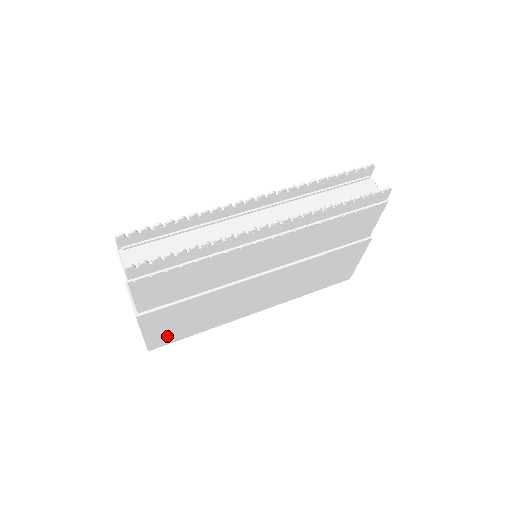
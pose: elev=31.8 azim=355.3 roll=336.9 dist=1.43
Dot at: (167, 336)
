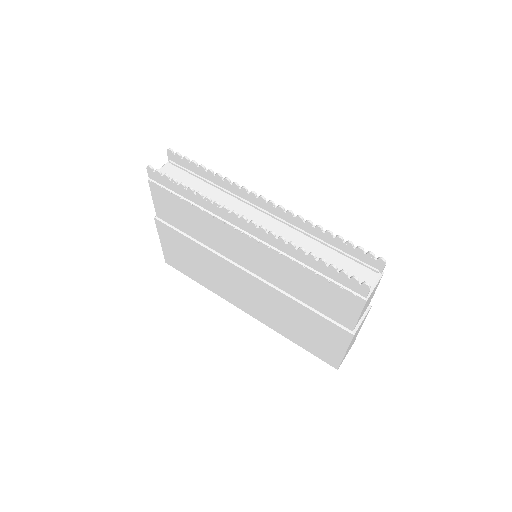
Dot at: (177, 261)
